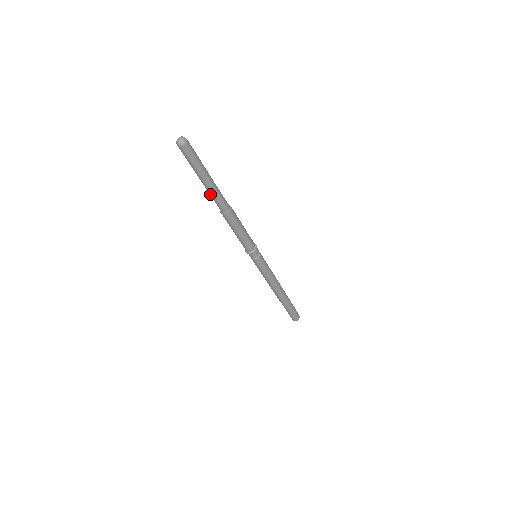
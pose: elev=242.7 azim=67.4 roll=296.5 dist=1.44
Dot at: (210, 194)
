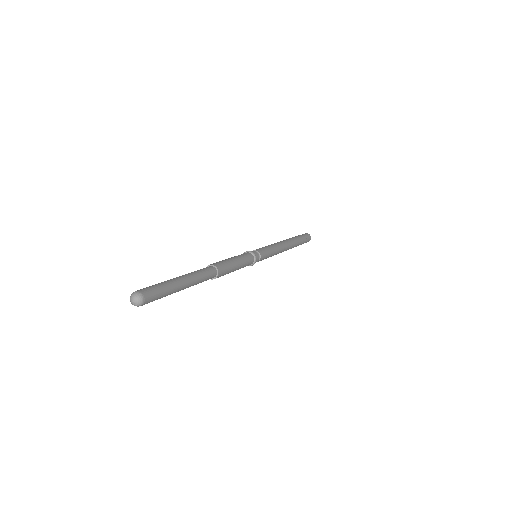
Dot at: occluded
